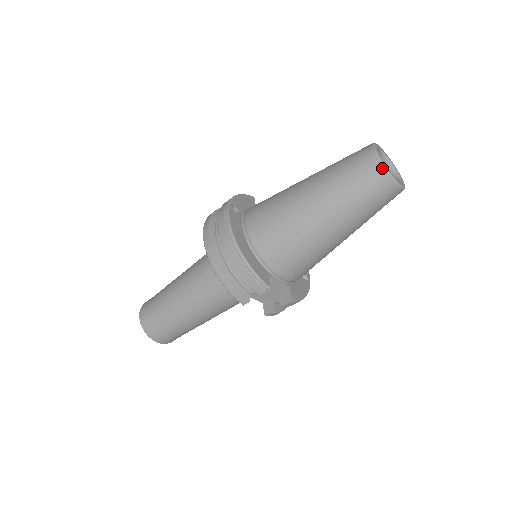
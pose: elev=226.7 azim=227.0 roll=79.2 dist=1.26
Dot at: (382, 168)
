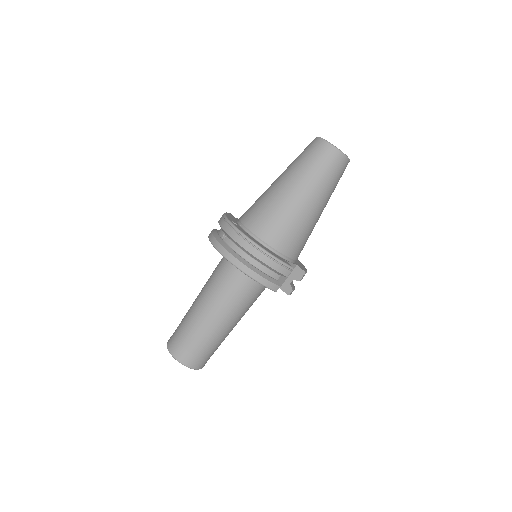
Dot at: (336, 150)
